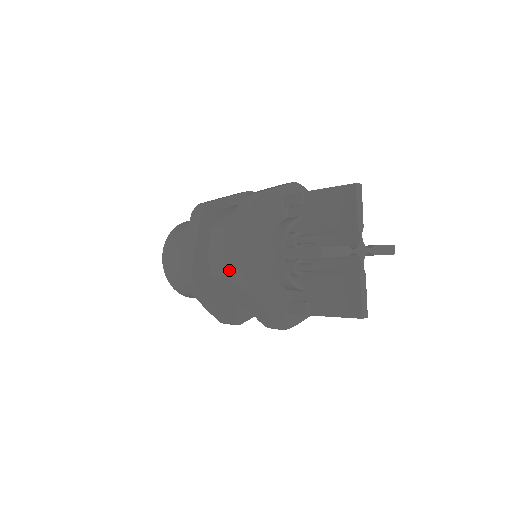
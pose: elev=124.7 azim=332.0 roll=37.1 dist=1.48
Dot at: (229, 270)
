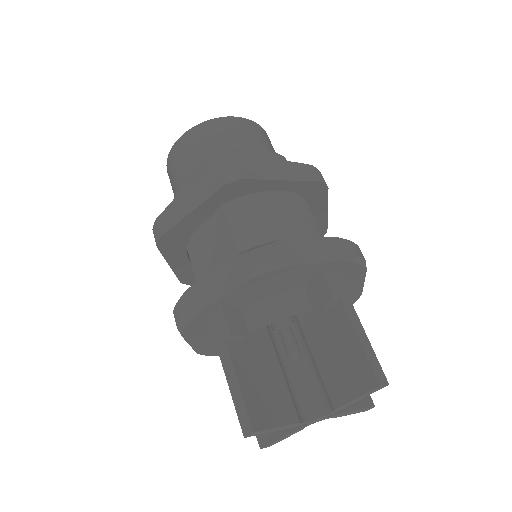
Dot at: (179, 305)
